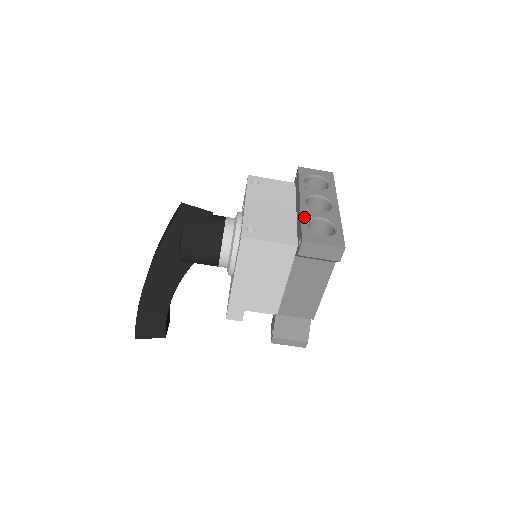
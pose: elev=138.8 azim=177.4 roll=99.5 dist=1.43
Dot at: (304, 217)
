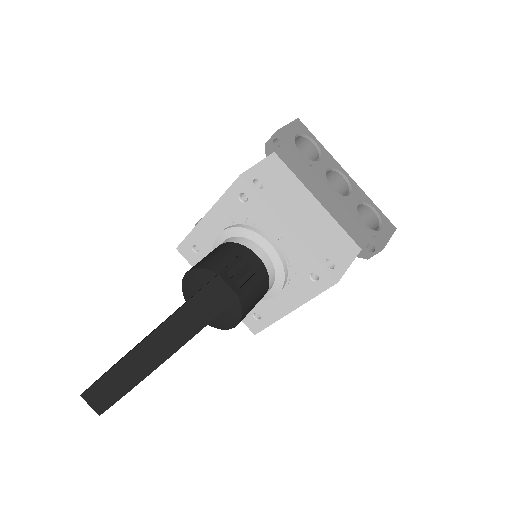
Dot at: (355, 215)
